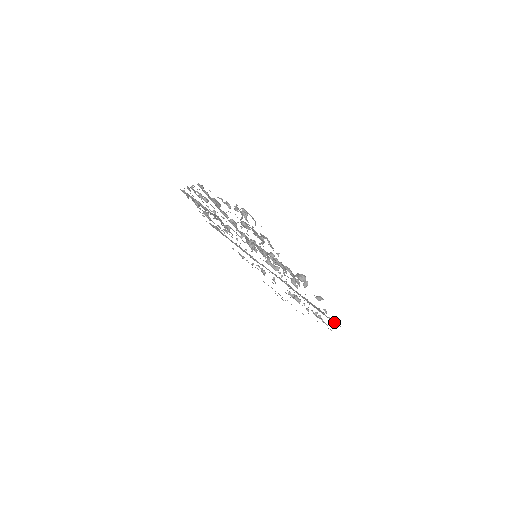
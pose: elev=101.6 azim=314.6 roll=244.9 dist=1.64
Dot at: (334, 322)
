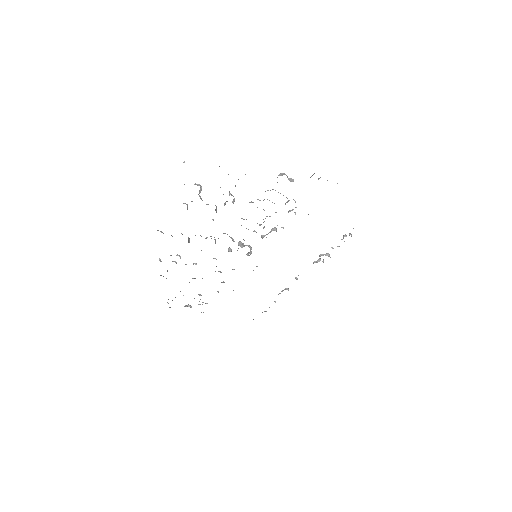
Dot at: occluded
